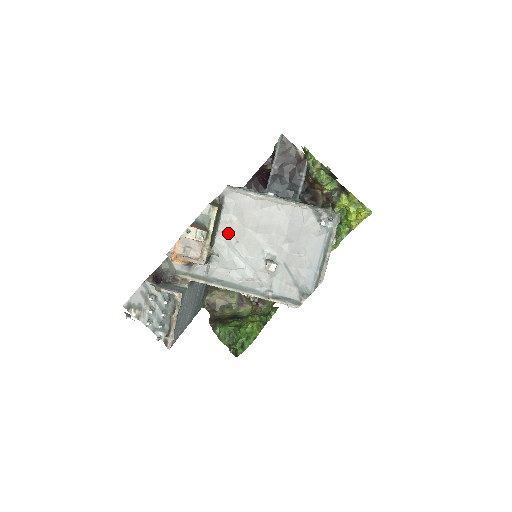
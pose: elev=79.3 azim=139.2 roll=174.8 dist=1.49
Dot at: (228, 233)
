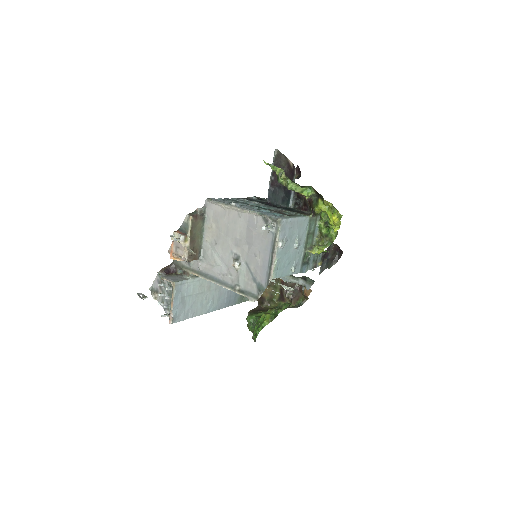
Dot at: (211, 237)
